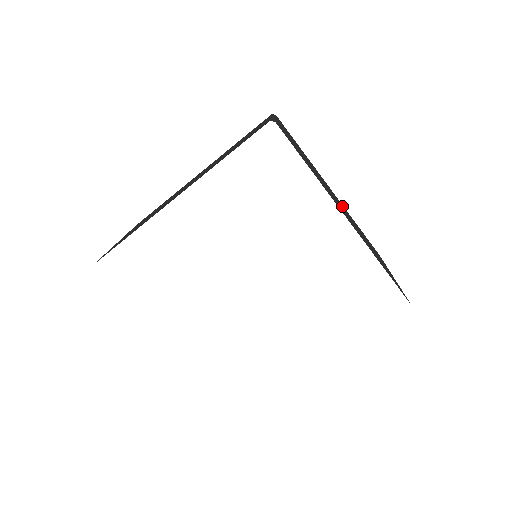
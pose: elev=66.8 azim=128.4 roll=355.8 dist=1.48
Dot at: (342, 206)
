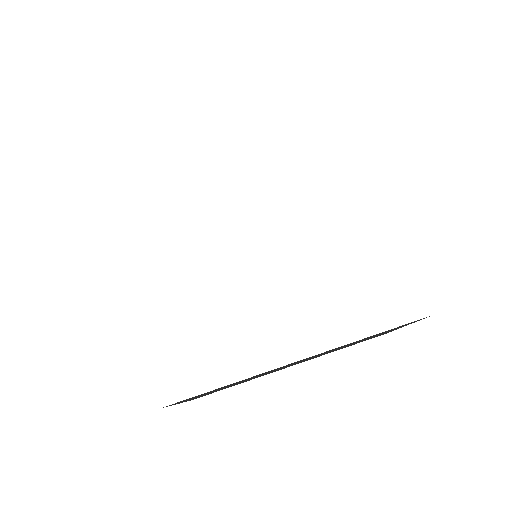
Dot at: occluded
